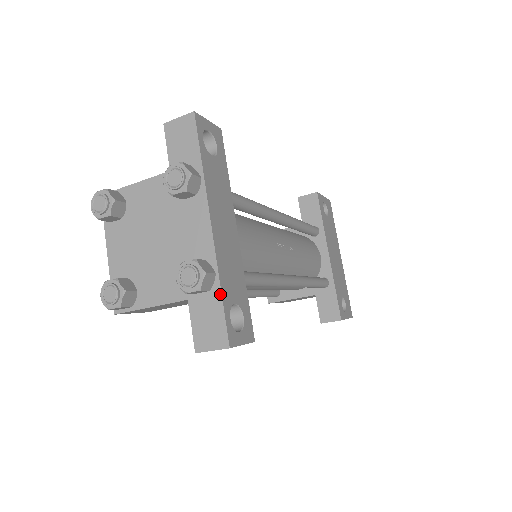
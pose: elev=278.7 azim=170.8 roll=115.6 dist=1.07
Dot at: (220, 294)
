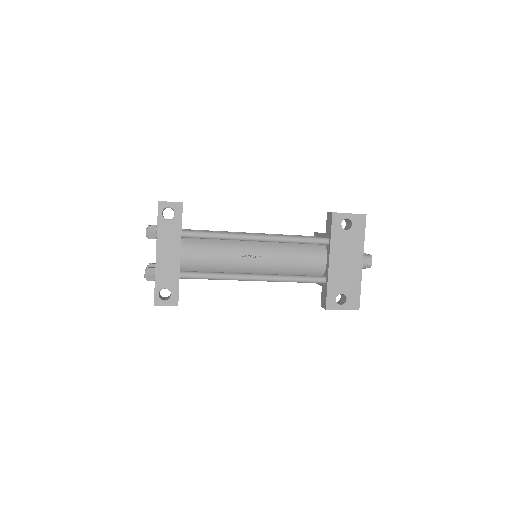
Dot at: (155, 283)
